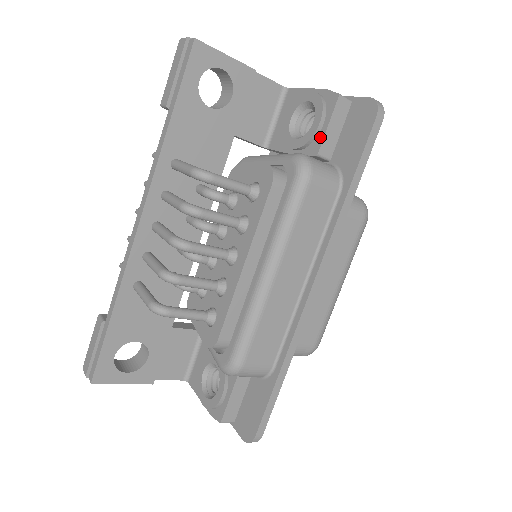
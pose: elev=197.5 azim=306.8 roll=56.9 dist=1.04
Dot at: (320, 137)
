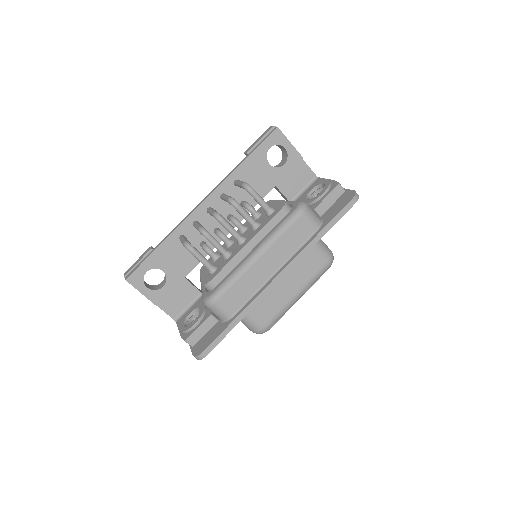
Dot at: (320, 201)
